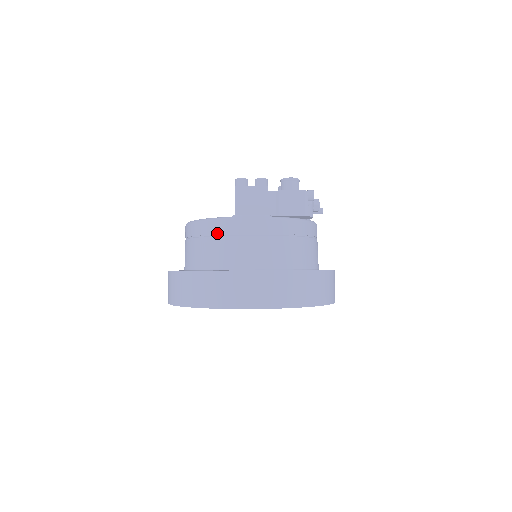
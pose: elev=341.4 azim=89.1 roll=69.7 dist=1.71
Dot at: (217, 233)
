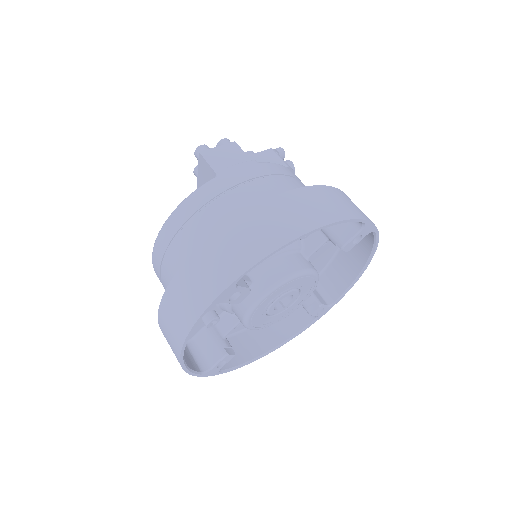
Dot at: (208, 200)
